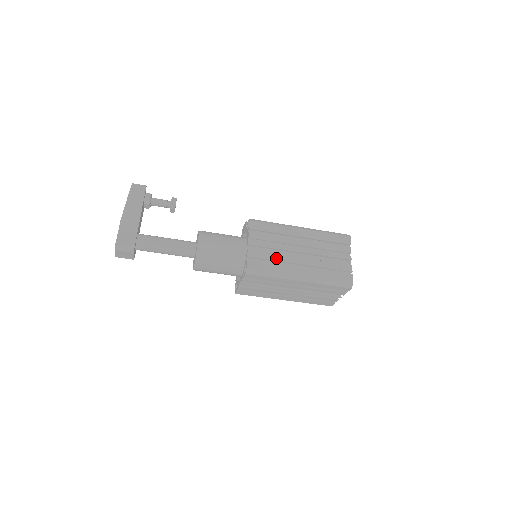
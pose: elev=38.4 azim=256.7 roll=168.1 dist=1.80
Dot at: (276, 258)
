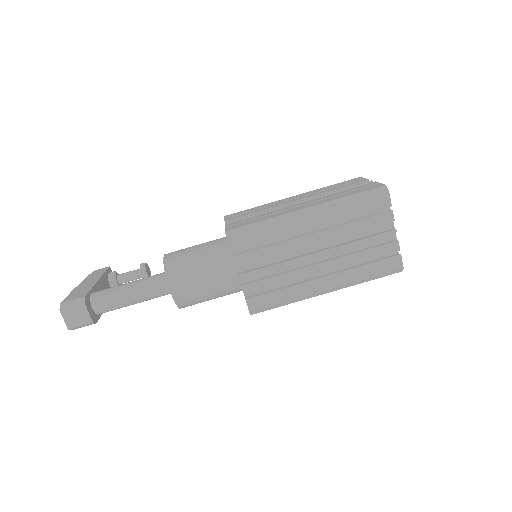
Dot at: (265, 215)
